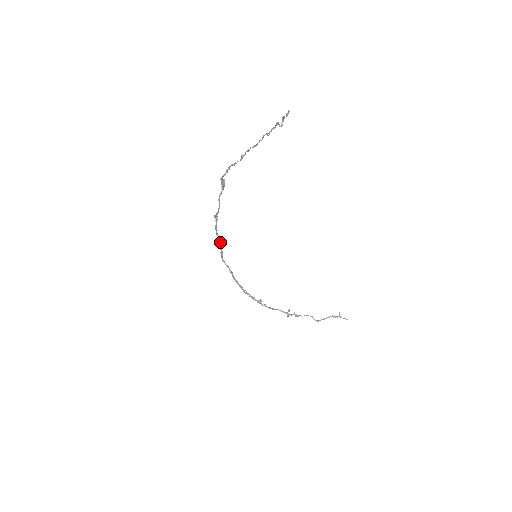
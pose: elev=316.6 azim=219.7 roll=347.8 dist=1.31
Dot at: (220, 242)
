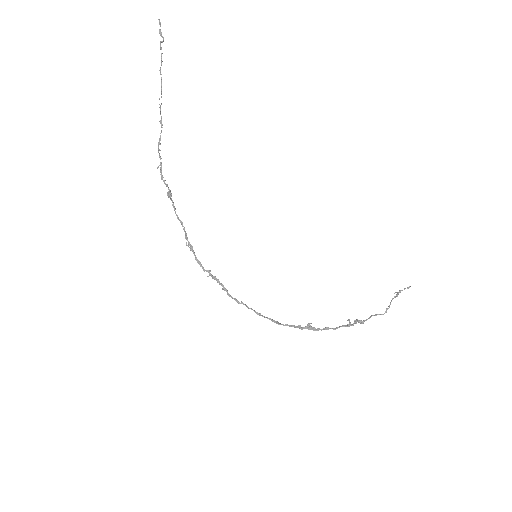
Dot at: (213, 277)
